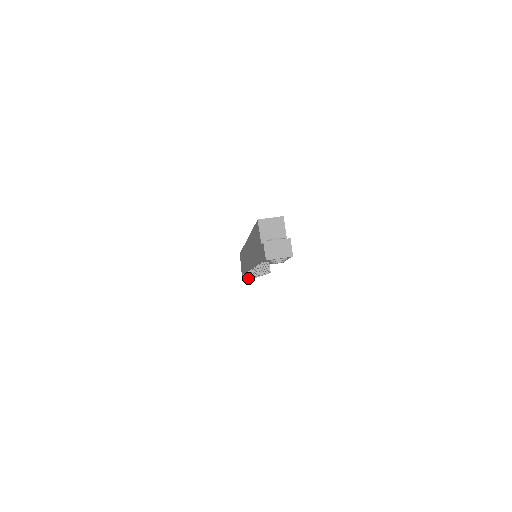
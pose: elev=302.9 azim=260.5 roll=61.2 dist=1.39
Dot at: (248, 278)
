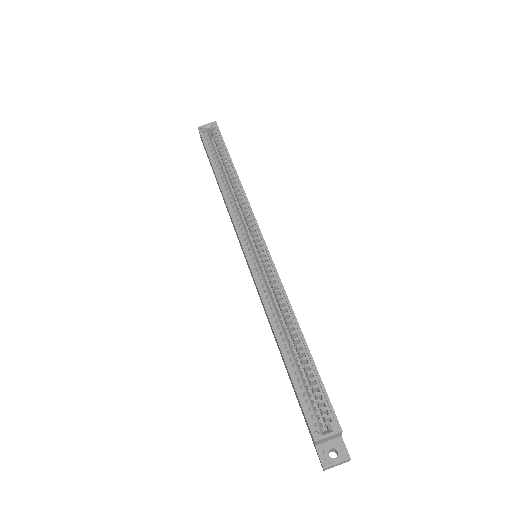
Dot at: occluded
